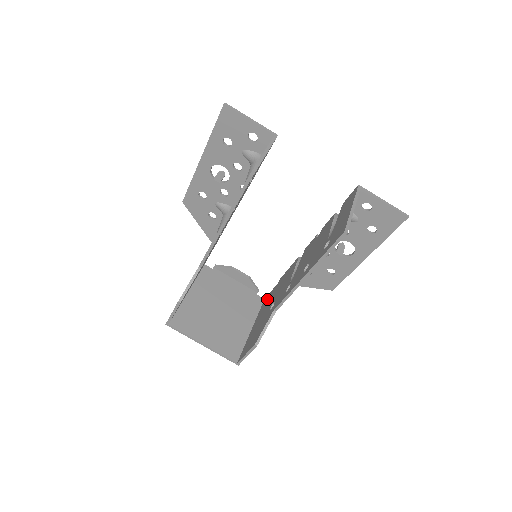
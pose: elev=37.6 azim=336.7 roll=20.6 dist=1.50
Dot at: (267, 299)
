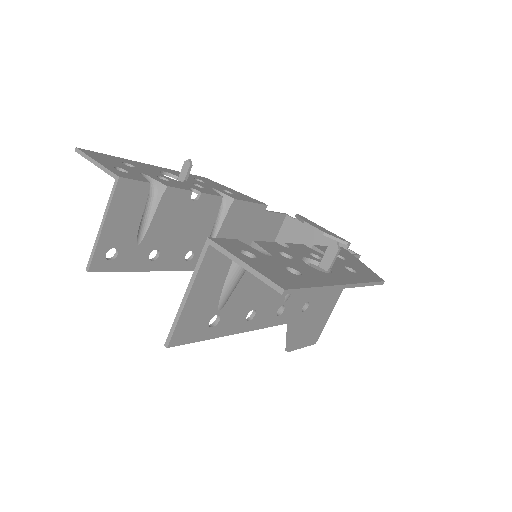
Dot at: occluded
